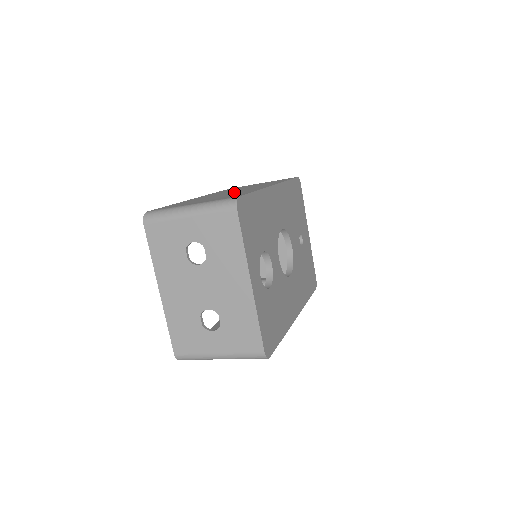
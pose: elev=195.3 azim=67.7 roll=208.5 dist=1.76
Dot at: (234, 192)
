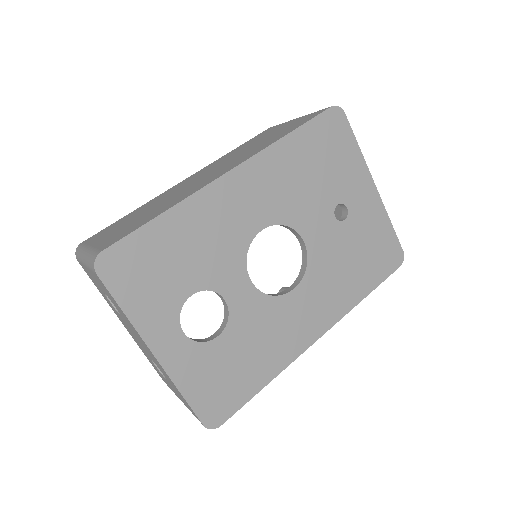
Dot at: (184, 189)
